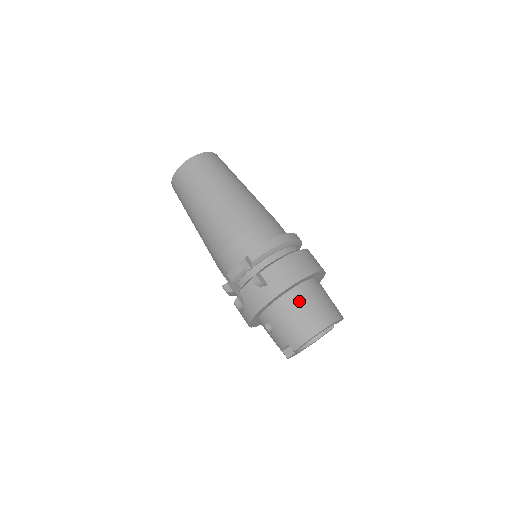
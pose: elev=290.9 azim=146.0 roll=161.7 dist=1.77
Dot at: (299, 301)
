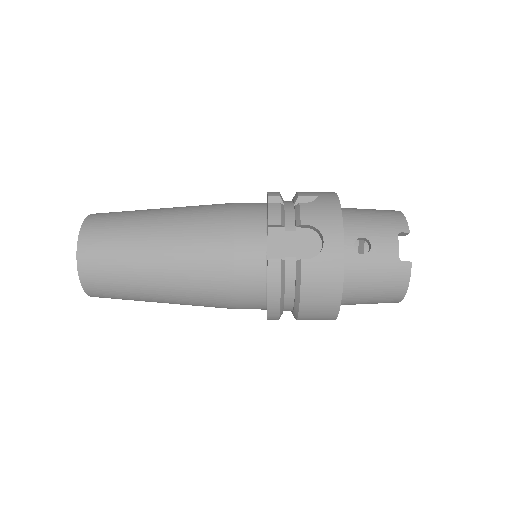
Dot at: (352, 208)
